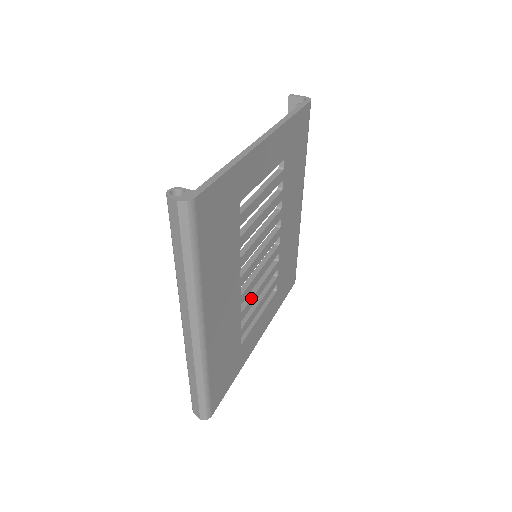
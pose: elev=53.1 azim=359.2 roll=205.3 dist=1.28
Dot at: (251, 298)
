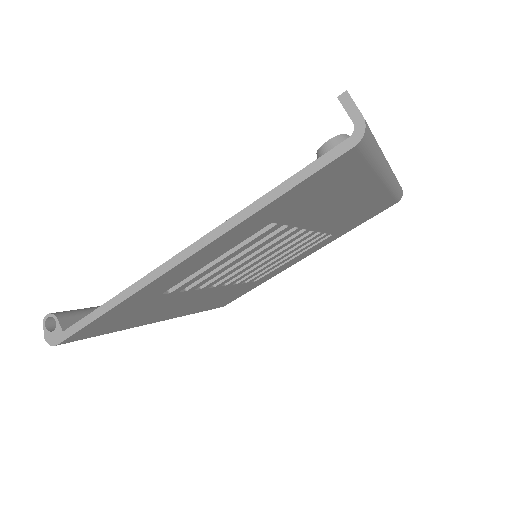
Dot at: (257, 271)
